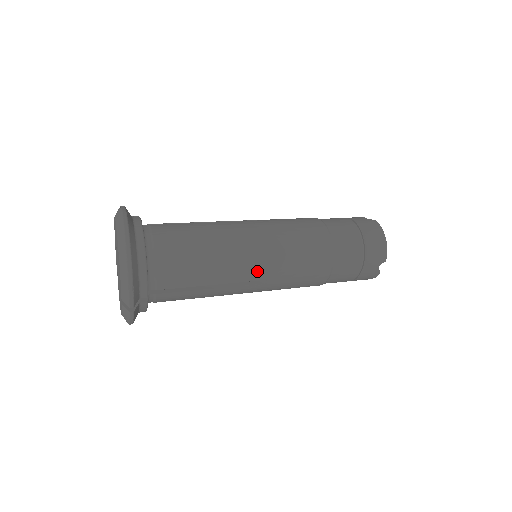
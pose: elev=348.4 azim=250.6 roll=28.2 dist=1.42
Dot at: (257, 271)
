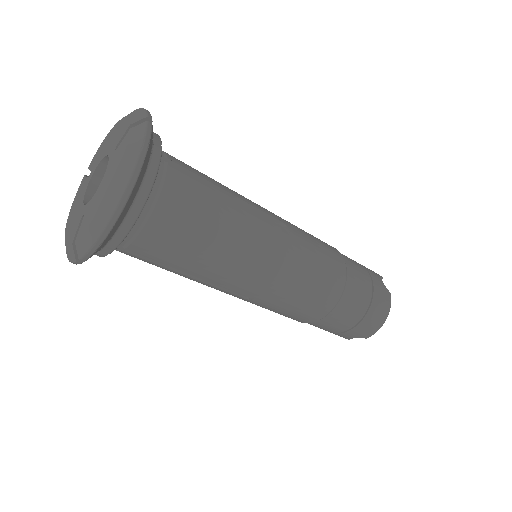
Dot at: (269, 212)
